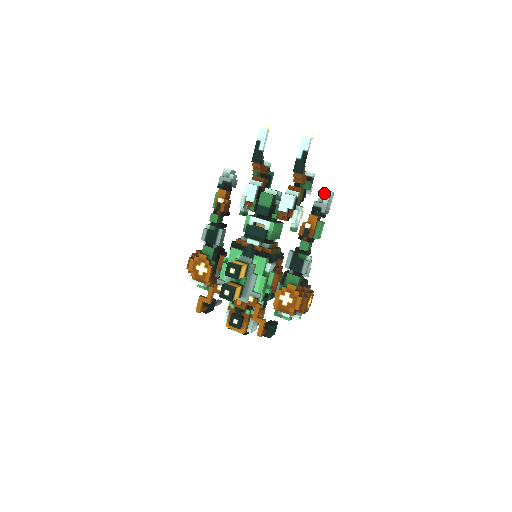
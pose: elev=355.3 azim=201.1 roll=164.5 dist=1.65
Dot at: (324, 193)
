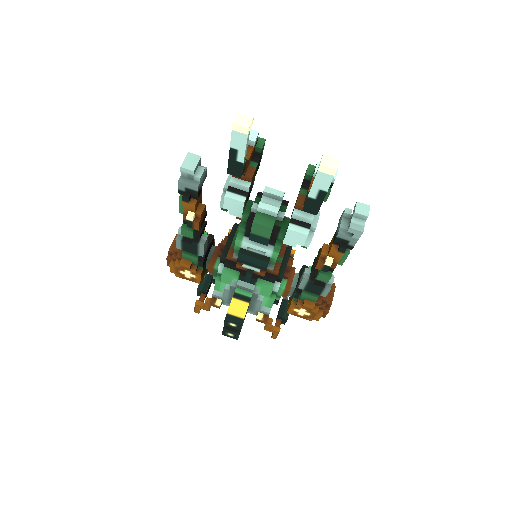
Dot at: (354, 216)
